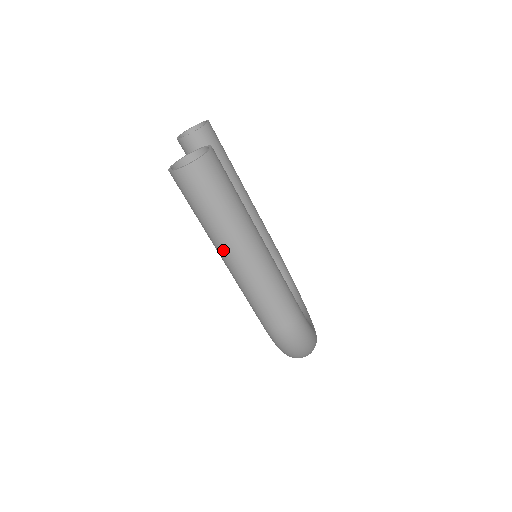
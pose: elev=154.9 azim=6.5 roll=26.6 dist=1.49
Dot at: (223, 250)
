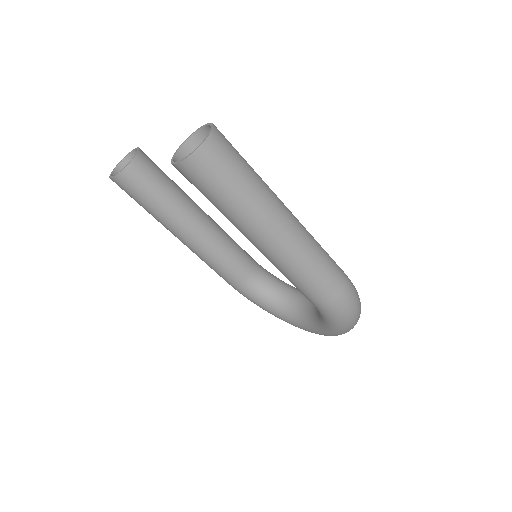
Dot at: (264, 230)
